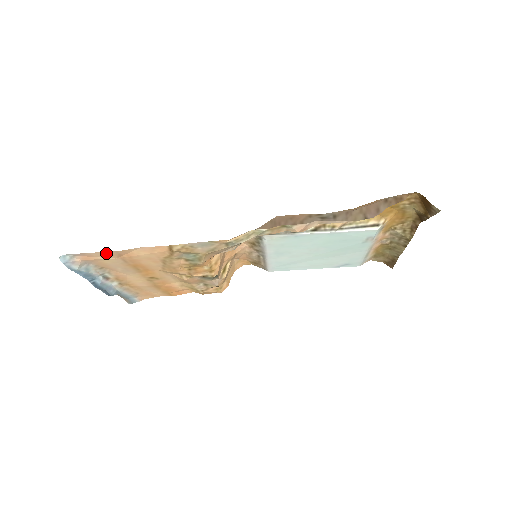
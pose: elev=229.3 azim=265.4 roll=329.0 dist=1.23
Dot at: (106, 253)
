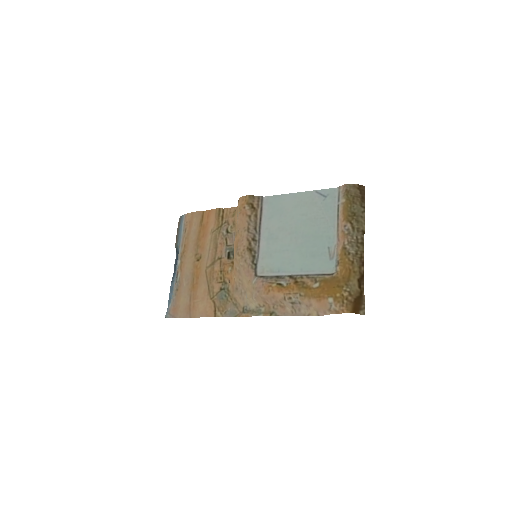
Dot at: (184, 315)
